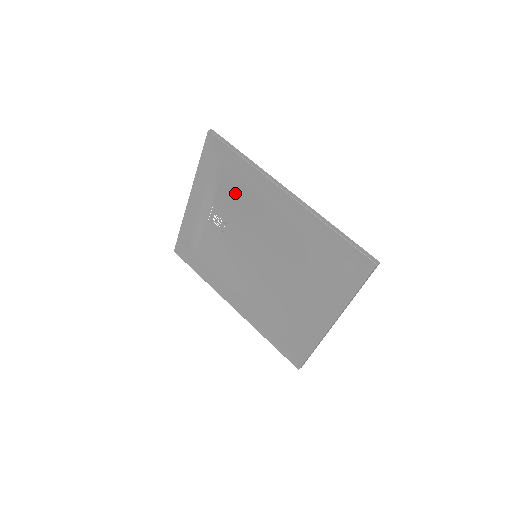
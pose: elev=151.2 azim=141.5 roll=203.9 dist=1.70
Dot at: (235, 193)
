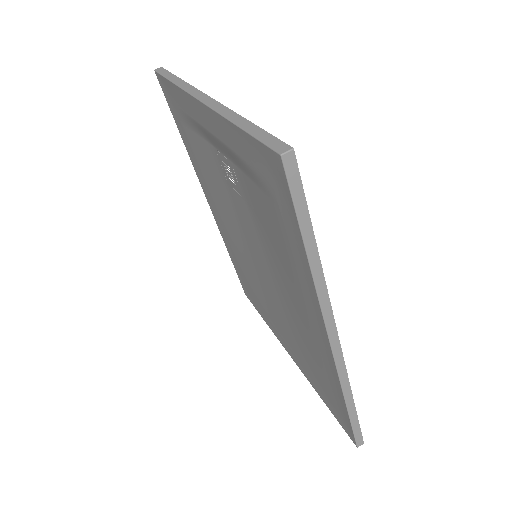
Dot at: (269, 225)
